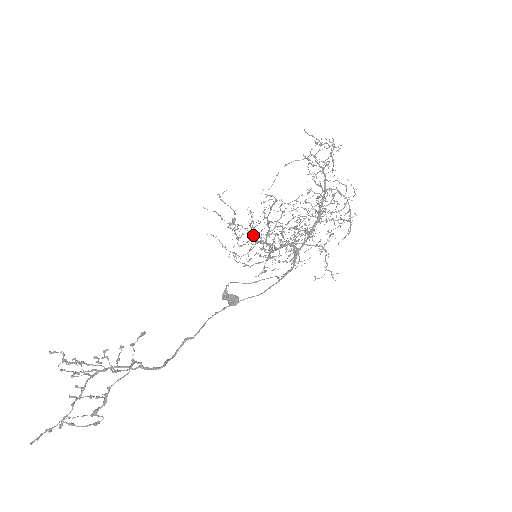
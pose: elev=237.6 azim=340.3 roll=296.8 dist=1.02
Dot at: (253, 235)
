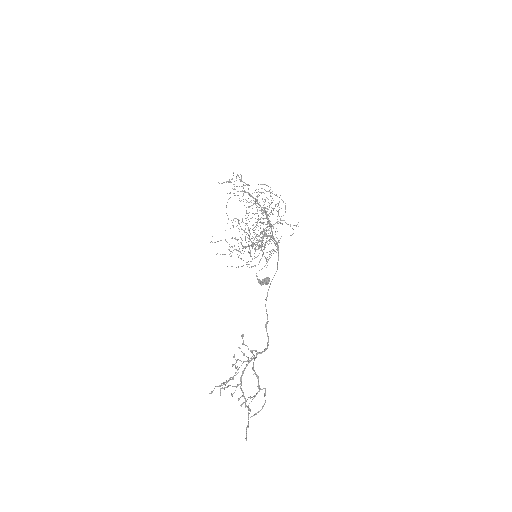
Dot at: (245, 248)
